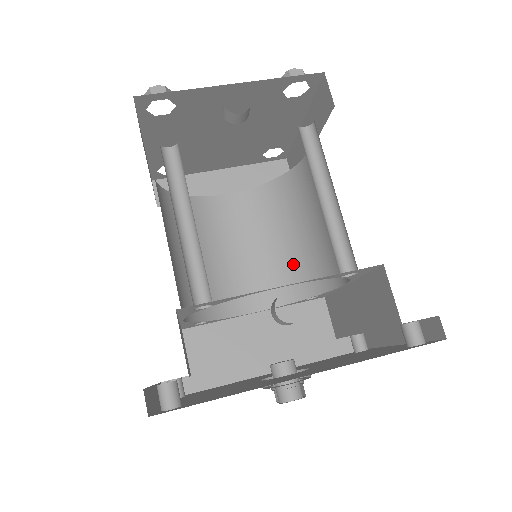
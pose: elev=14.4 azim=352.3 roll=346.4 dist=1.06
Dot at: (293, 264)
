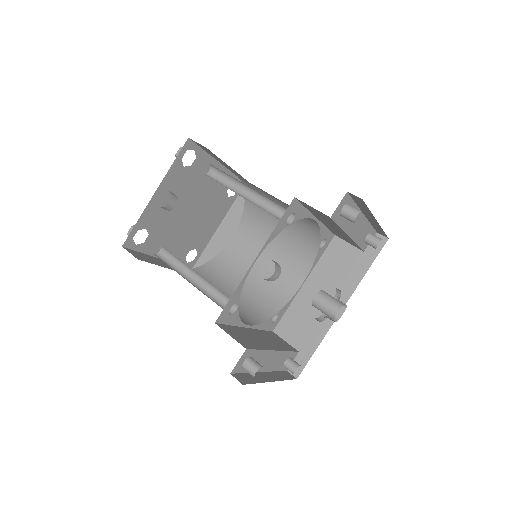
Dot at: (295, 237)
